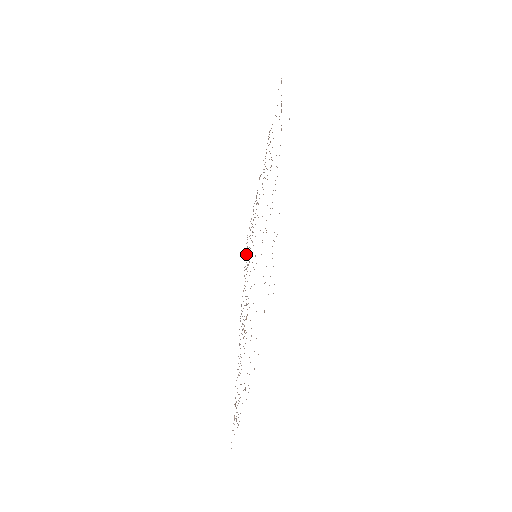
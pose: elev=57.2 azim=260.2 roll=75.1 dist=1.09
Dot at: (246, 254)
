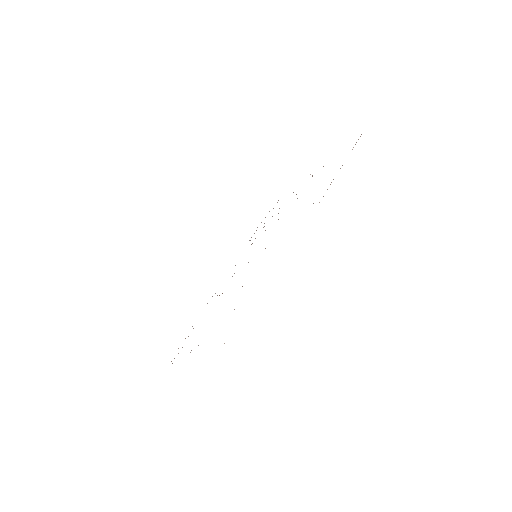
Dot at: occluded
